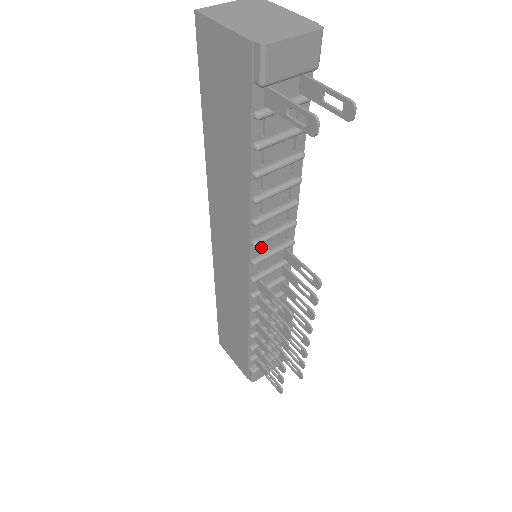
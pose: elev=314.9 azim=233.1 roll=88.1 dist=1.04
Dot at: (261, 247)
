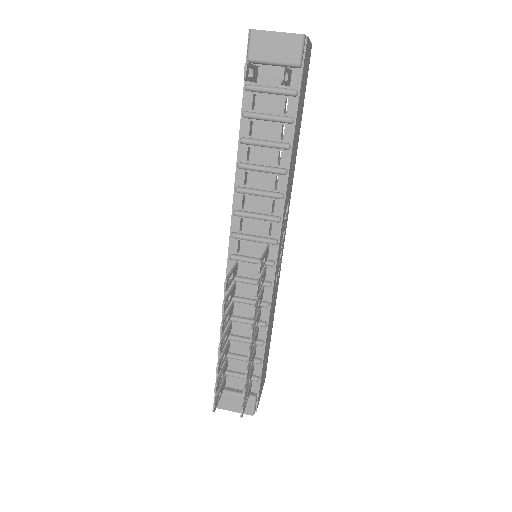
Dot at: (243, 225)
